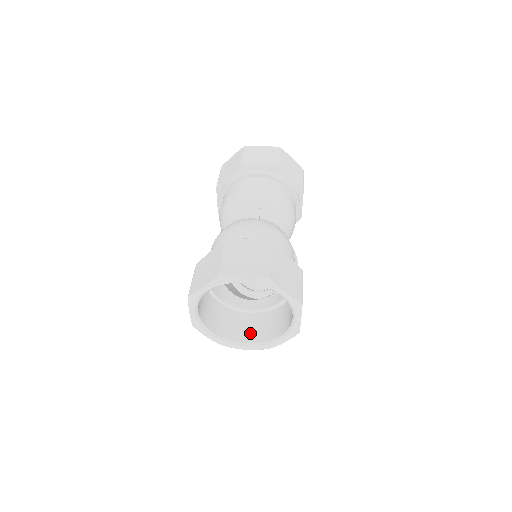
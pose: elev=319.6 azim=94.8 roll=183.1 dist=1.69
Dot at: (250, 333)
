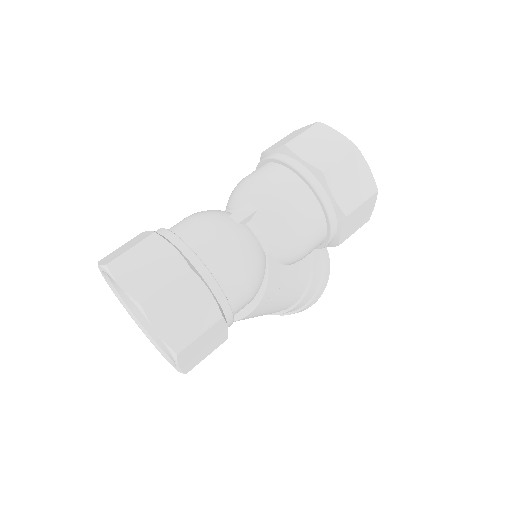
Dot at: occluded
